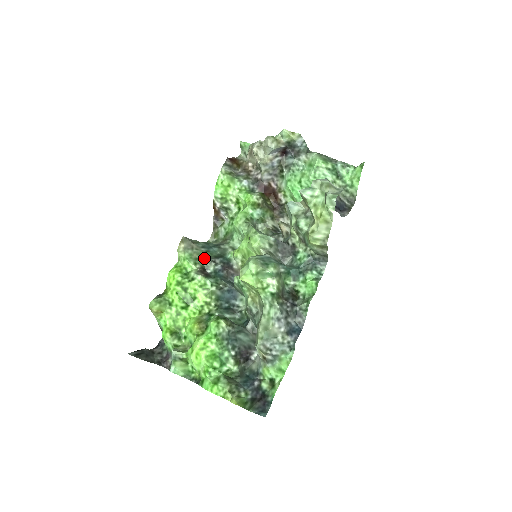
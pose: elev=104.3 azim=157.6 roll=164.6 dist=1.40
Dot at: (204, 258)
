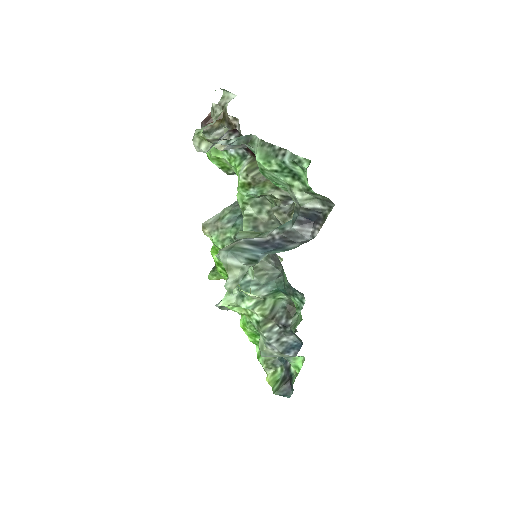
Dot at: (230, 237)
